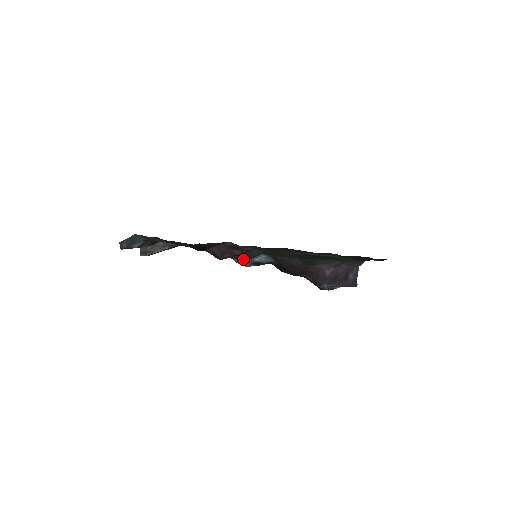
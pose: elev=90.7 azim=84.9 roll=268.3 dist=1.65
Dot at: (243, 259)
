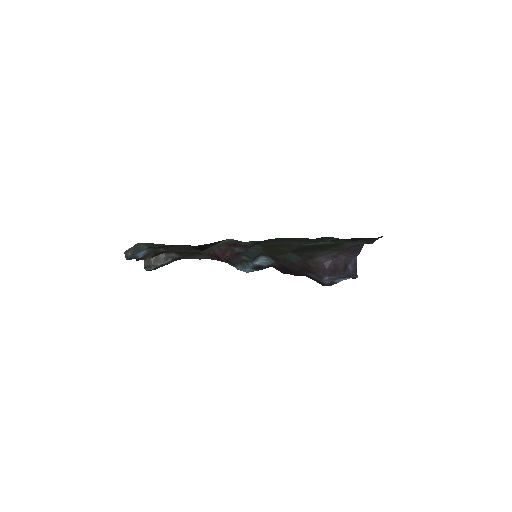
Dot at: (244, 265)
